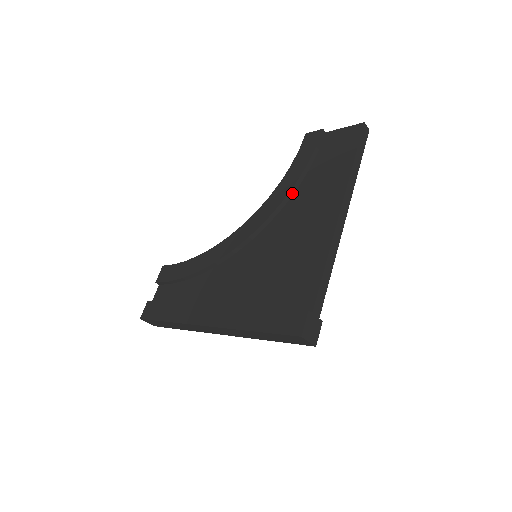
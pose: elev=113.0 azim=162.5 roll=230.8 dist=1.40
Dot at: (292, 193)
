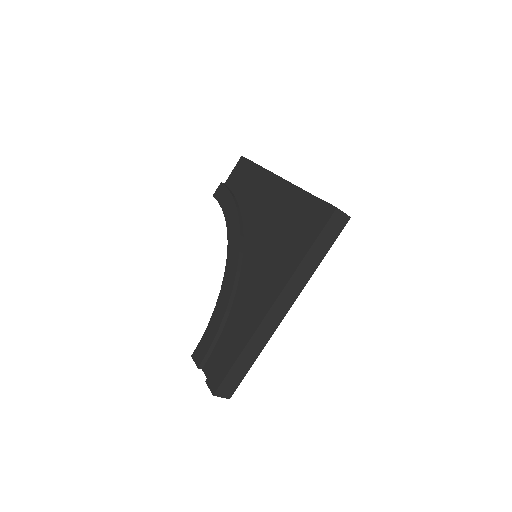
Dot at: (239, 213)
